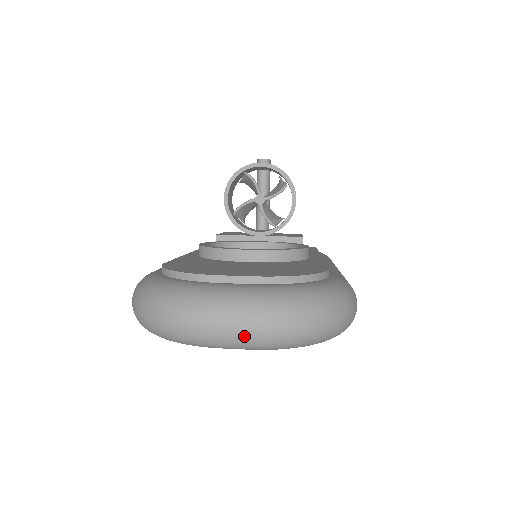
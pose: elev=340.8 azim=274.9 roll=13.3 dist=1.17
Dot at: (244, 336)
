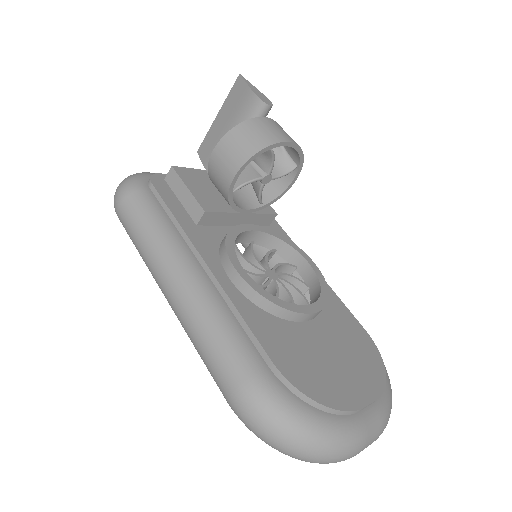
Dot at: occluded
